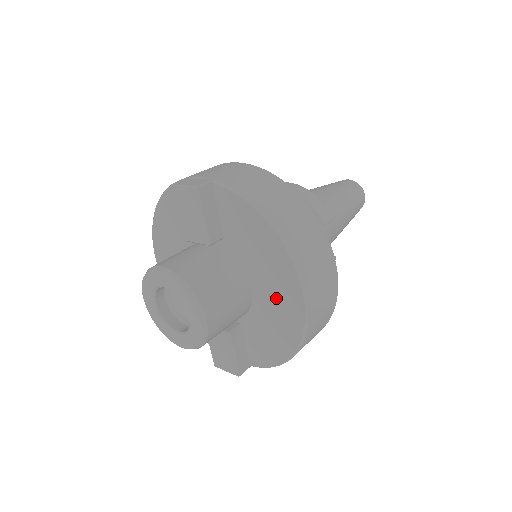
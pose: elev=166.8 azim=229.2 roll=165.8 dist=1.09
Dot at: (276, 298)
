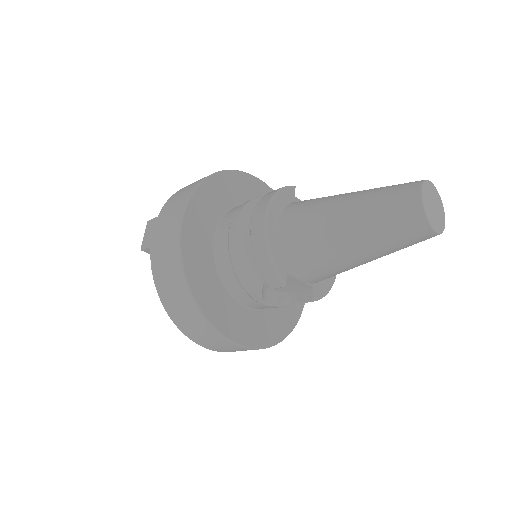
Dot at: occluded
